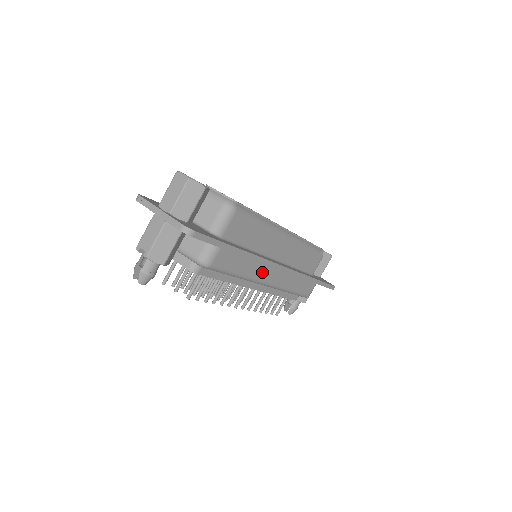
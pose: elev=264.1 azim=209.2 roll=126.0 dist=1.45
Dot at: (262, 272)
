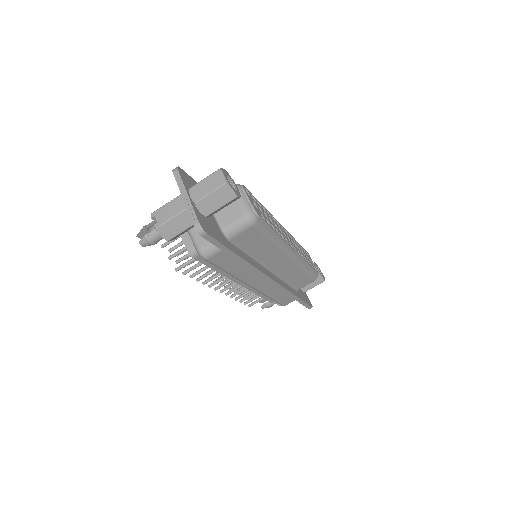
Dot at: (252, 277)
